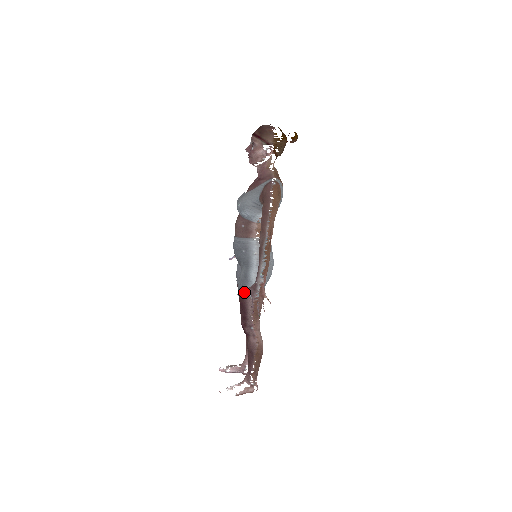
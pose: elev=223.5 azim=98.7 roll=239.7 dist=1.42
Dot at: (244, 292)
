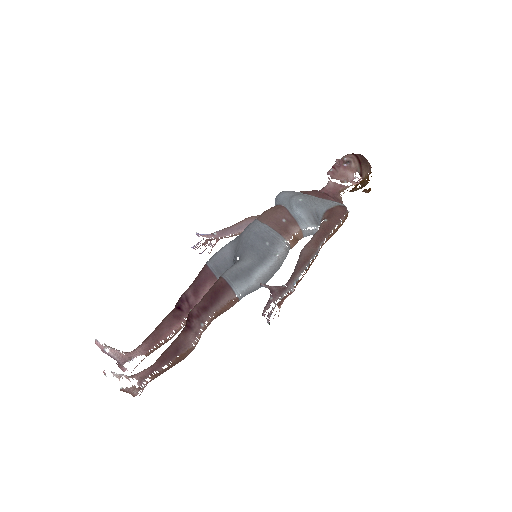
Dot at: (269, 287)
